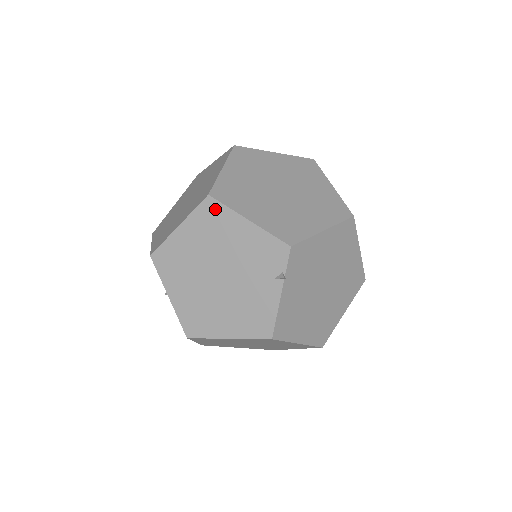
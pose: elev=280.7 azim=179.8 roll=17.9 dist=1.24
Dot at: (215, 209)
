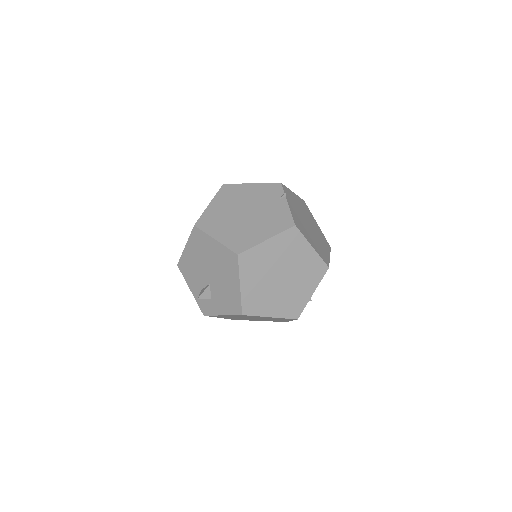
Dot at: (230, 187)
